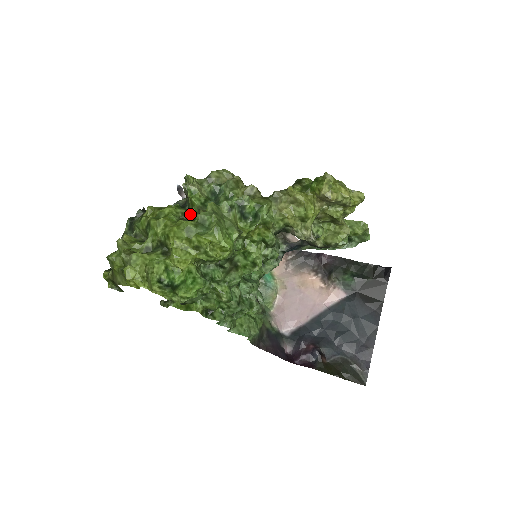
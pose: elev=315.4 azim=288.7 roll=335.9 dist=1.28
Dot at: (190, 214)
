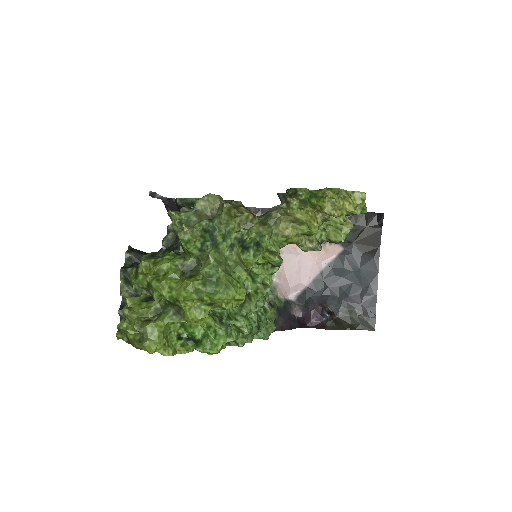
Dot at: (190, 264)
